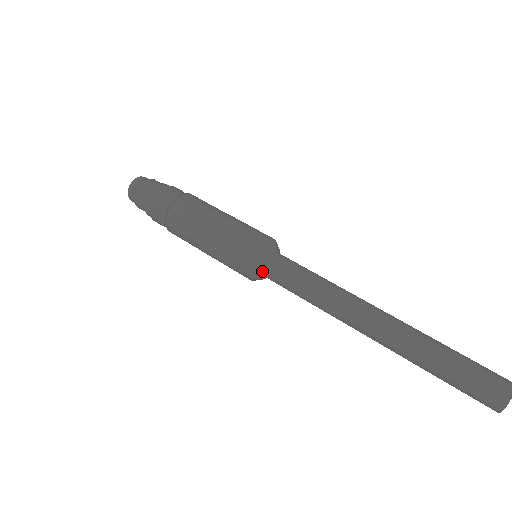
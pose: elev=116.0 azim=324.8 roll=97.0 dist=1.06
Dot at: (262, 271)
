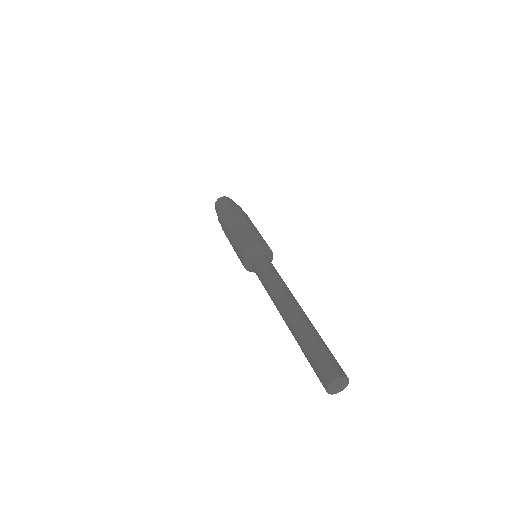
Dot at: (252, 259)
